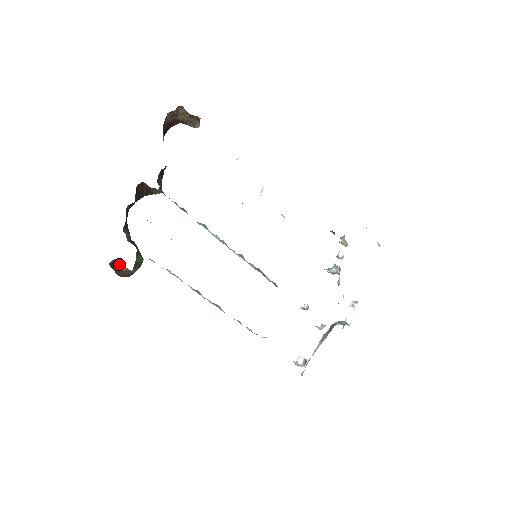
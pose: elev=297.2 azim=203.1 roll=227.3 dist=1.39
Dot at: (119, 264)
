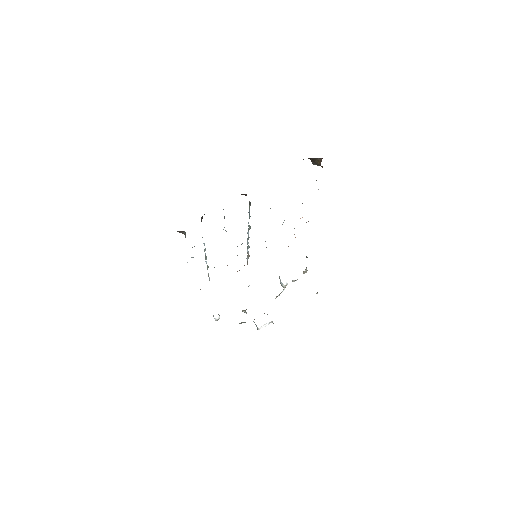
Dot at: (183, 231)
